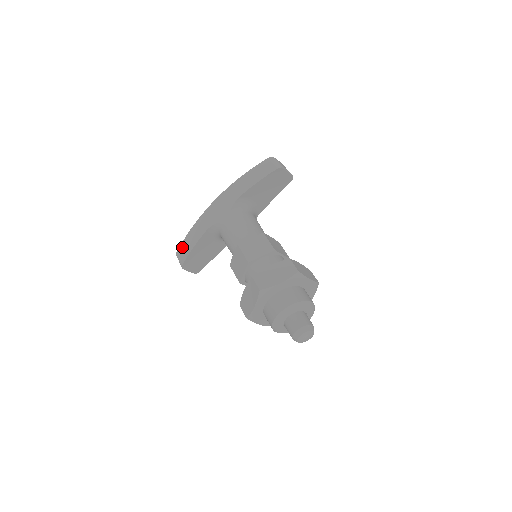
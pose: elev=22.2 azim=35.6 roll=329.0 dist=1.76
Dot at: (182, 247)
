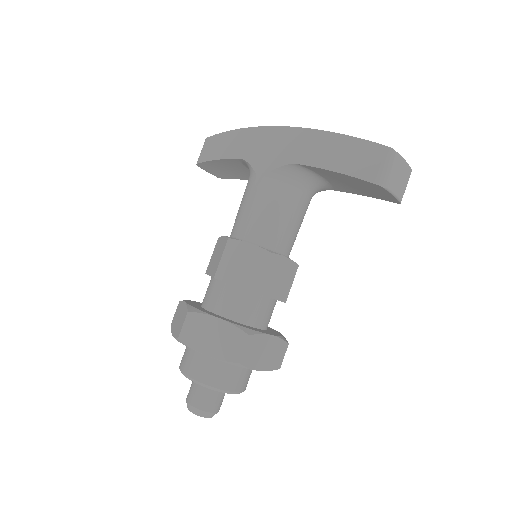
Dot at: (212, 140)
